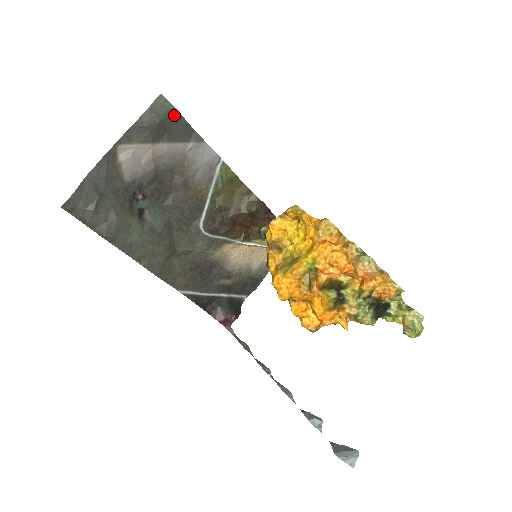
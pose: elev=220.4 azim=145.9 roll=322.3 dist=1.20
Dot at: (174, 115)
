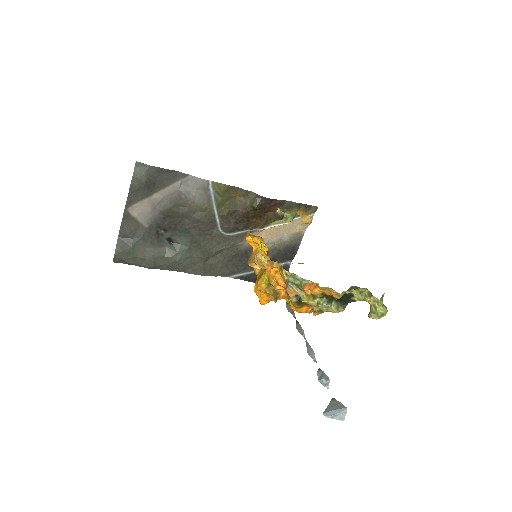
Dot at: (154, 170)
